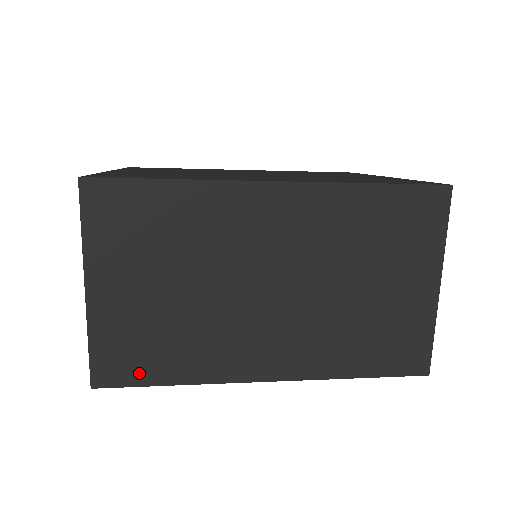
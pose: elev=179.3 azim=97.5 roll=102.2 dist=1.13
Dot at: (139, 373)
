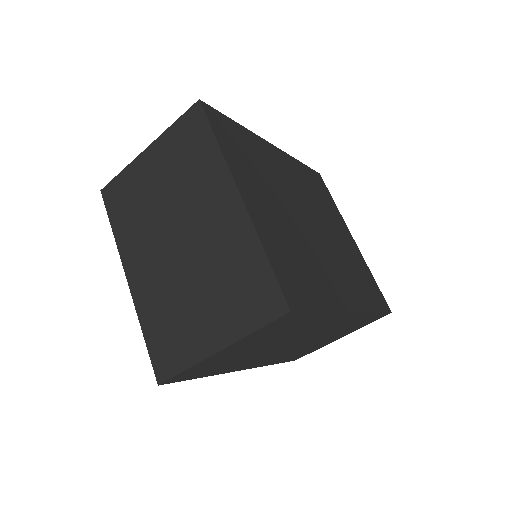
Dot at: (192, 376)
